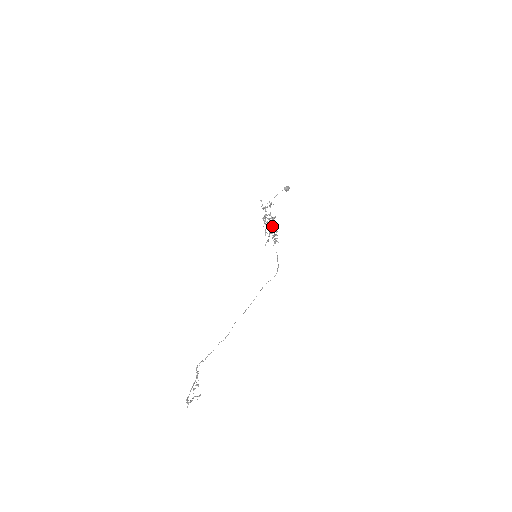
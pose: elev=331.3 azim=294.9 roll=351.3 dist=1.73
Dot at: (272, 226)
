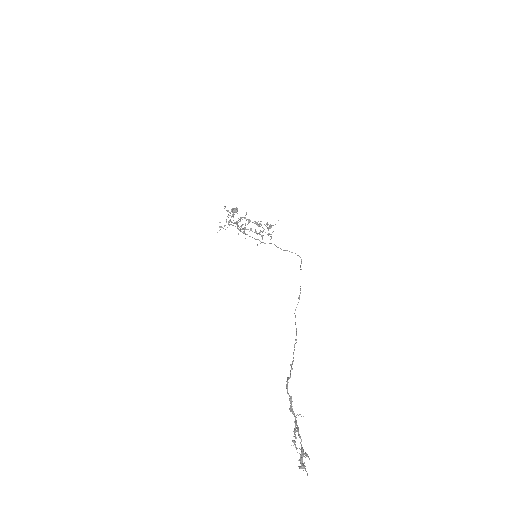
Dot at: occluded
